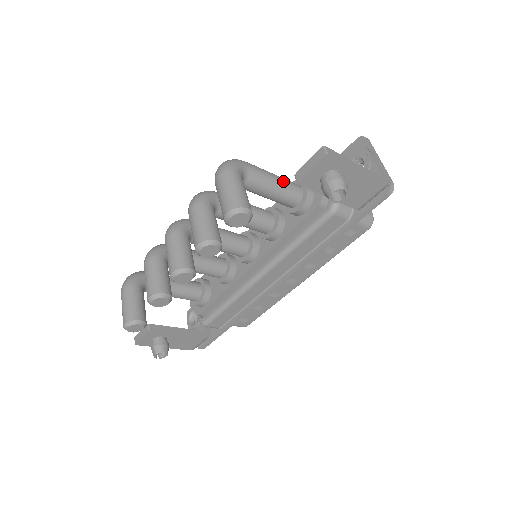
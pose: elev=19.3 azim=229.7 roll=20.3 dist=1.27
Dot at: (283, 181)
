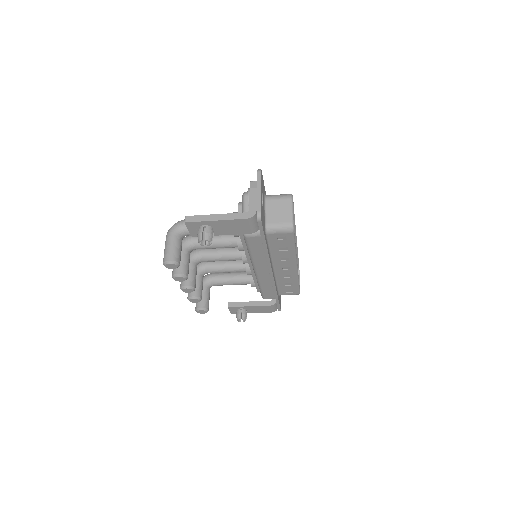
Dot at: occluded
